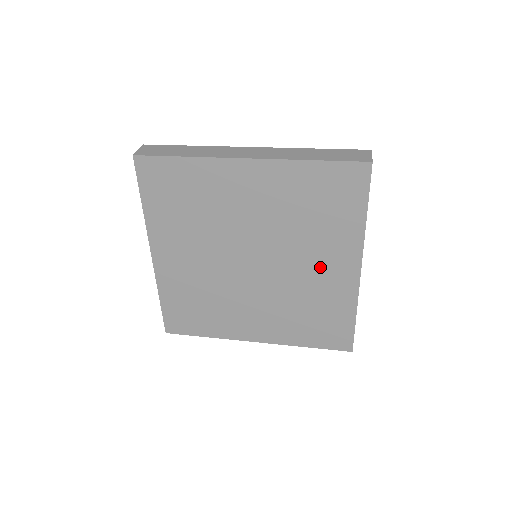
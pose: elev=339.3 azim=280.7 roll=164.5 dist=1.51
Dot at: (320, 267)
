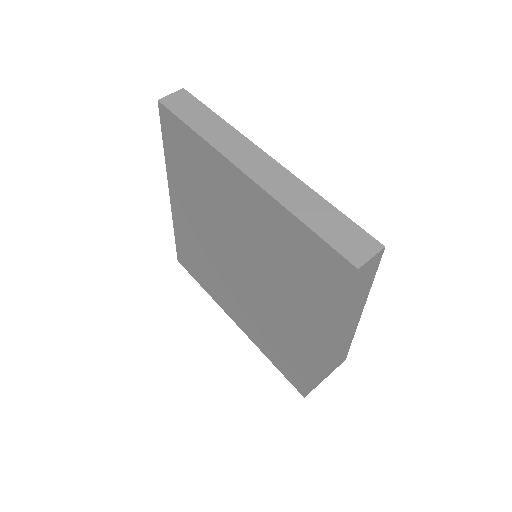
Dot at: (290, 315)
